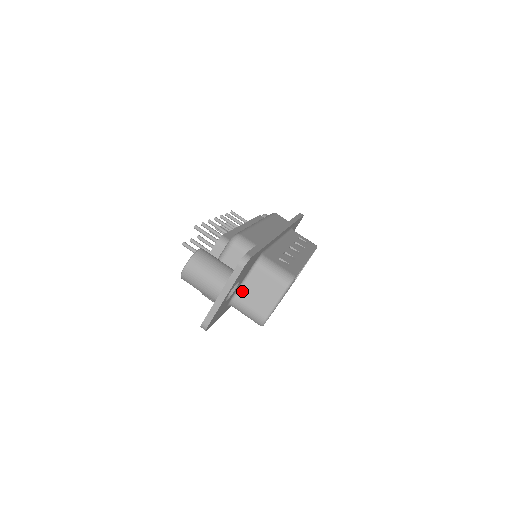
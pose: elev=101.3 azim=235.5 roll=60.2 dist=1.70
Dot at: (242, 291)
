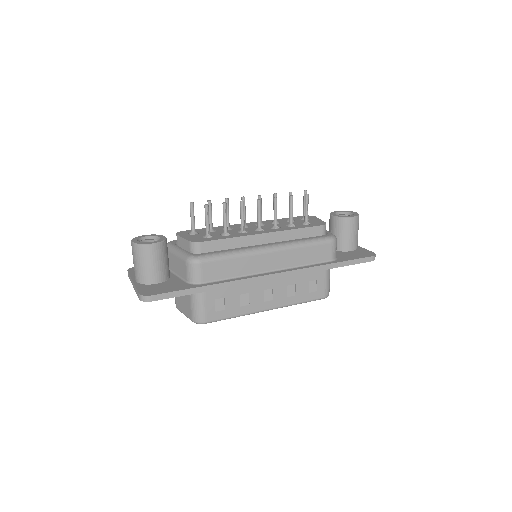
Dot at: occluded
